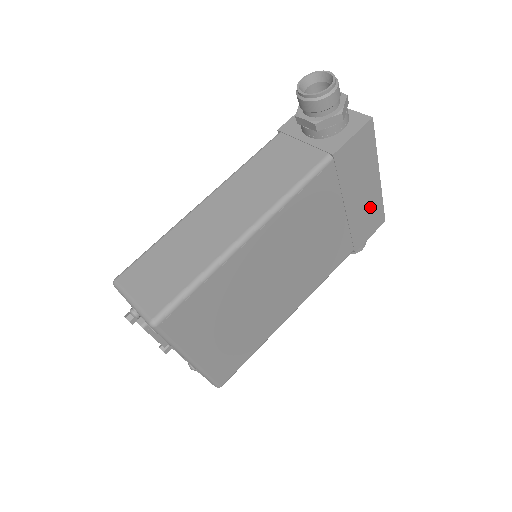
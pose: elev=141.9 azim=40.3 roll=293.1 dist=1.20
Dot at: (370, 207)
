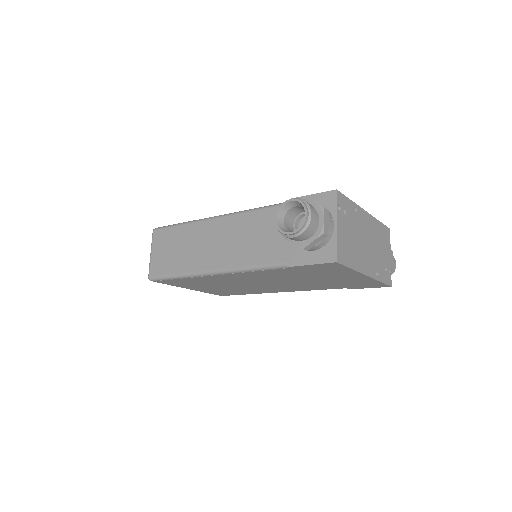
Dot at: (361, 281)
